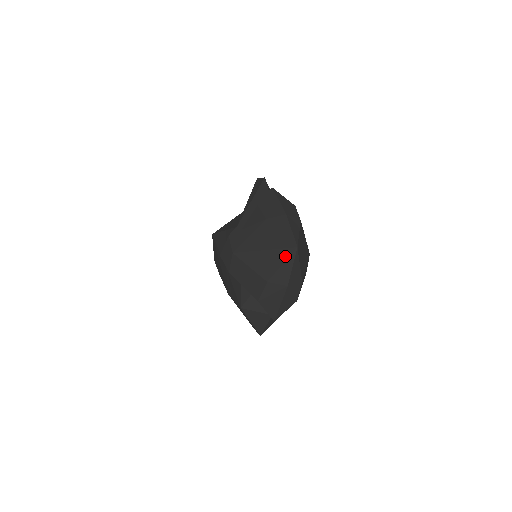
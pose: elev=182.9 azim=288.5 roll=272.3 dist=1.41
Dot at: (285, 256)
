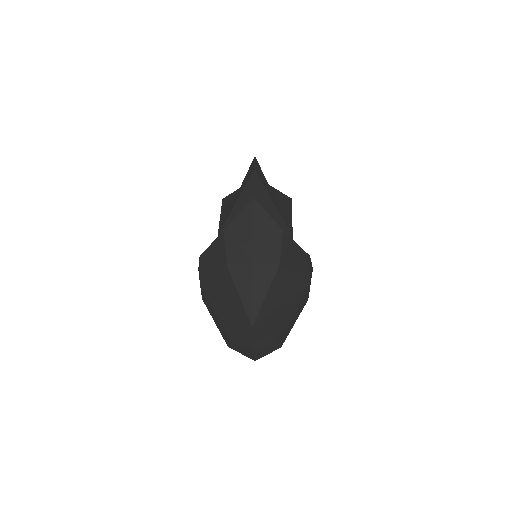
Dot at: (242, 327)
